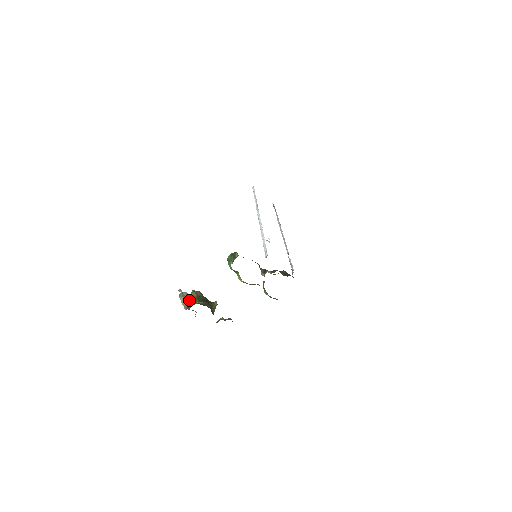
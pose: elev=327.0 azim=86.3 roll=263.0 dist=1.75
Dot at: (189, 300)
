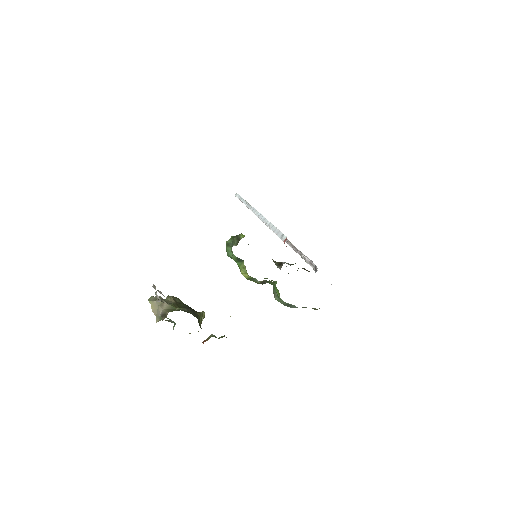
Dot at: (165, 305)
